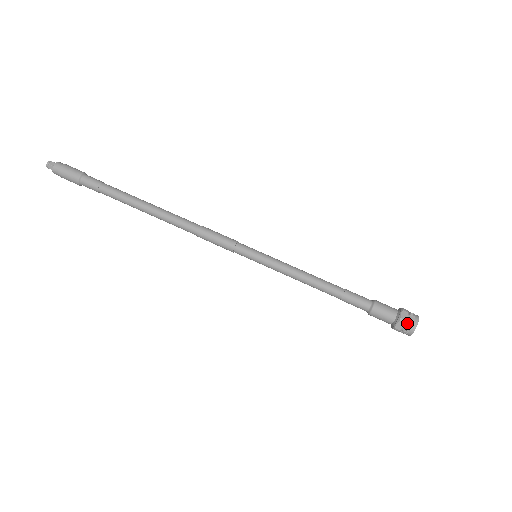
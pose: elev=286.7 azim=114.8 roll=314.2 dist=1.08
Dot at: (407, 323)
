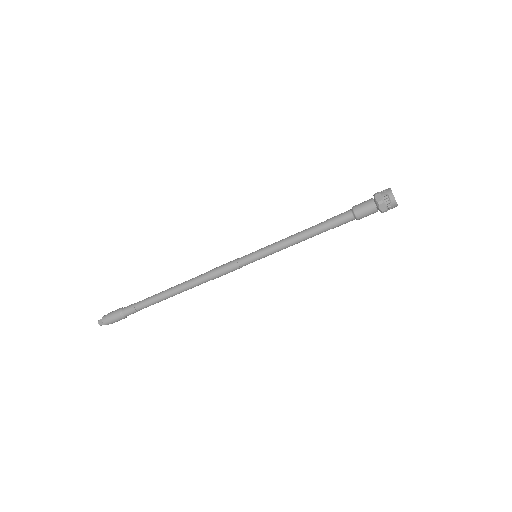
Dot at: (389, 209)
